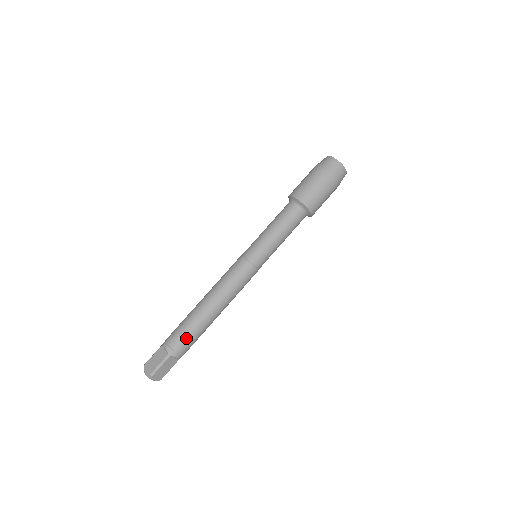
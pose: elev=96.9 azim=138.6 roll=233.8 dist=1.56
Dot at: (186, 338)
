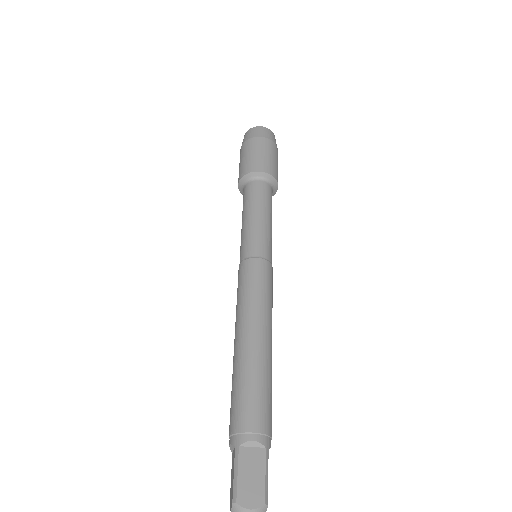
Dot at: (240, 402)
